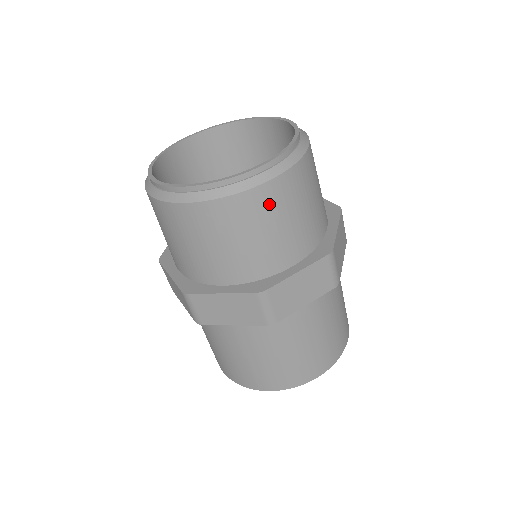
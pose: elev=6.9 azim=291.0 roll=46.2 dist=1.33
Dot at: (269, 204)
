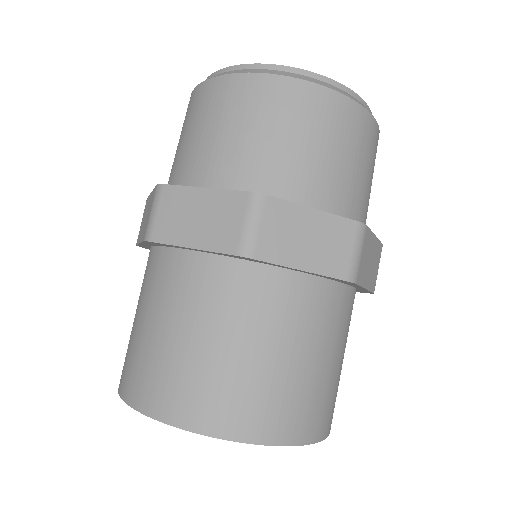
Dot at: (373, 146)
